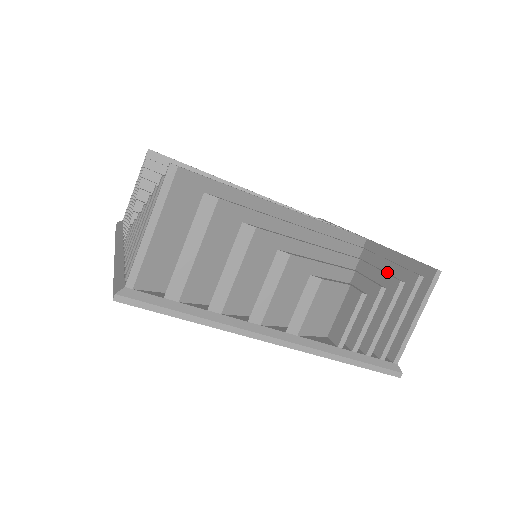
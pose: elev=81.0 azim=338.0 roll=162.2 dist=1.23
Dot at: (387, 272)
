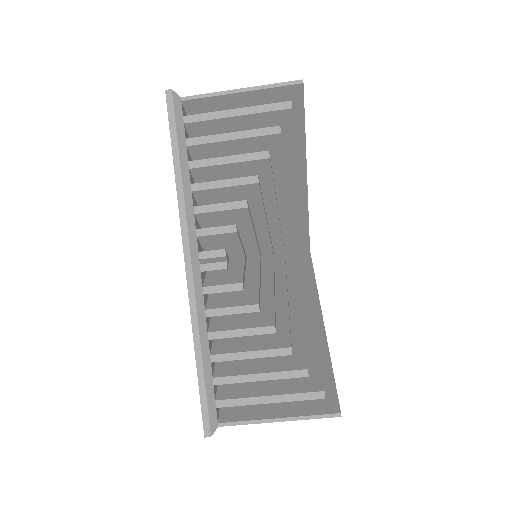
Dot at: occluded
